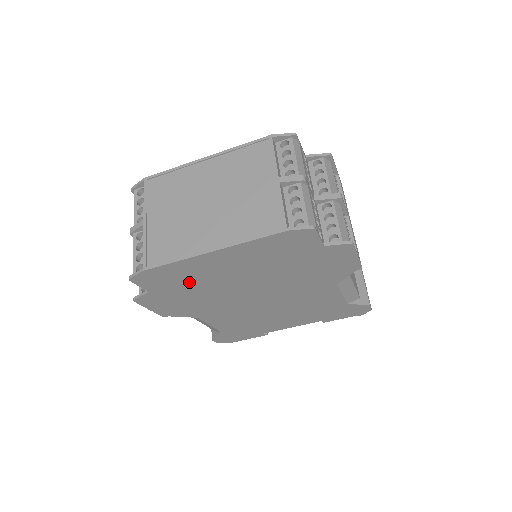
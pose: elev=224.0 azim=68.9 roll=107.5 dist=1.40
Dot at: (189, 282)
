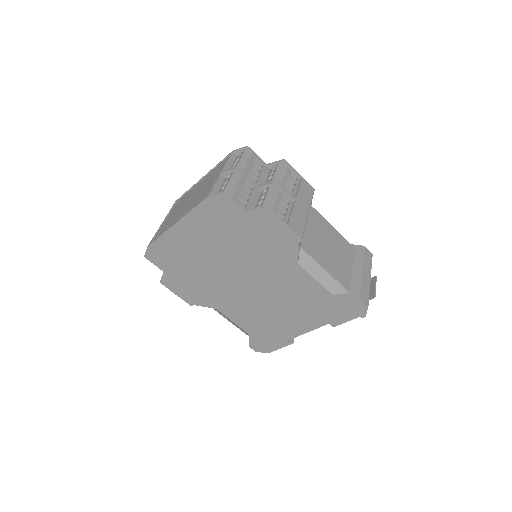
Dot at: (182, 260)
